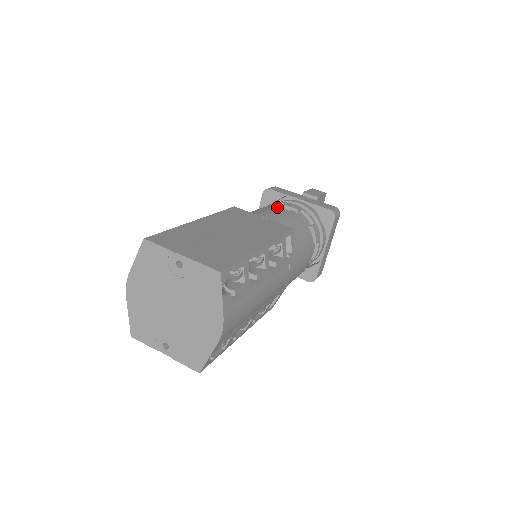
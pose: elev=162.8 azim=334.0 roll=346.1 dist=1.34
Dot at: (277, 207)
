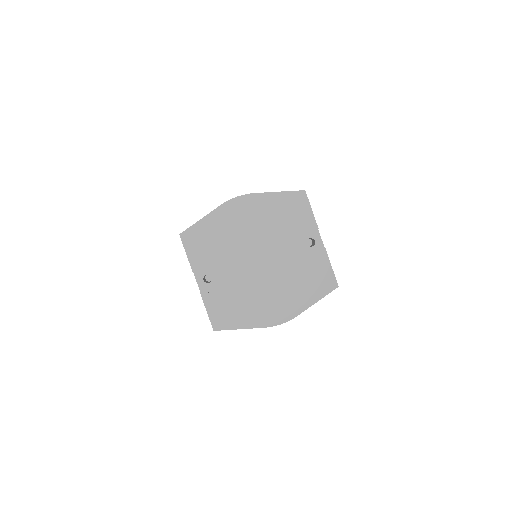
Dot at: occluded
